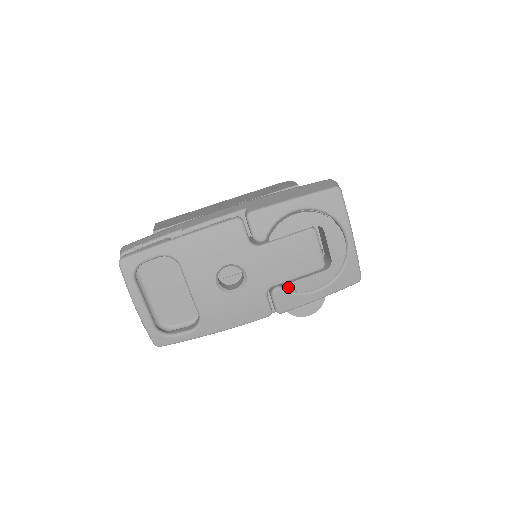
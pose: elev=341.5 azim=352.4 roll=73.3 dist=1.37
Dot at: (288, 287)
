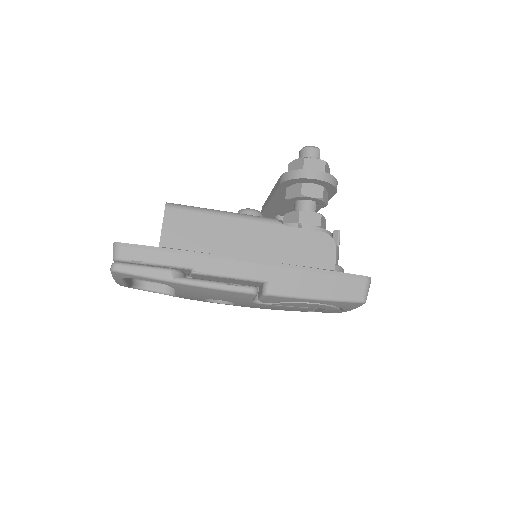
Dot at: occluded
